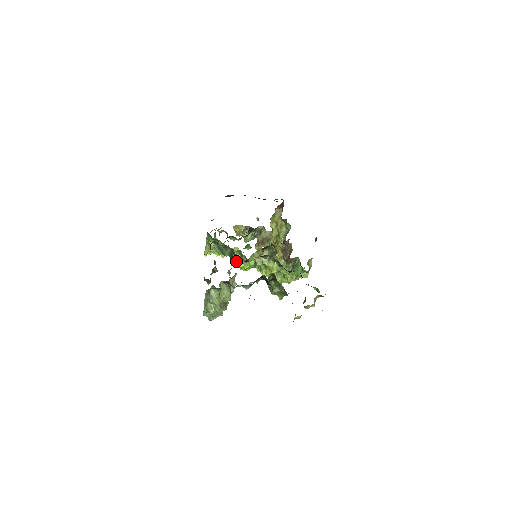
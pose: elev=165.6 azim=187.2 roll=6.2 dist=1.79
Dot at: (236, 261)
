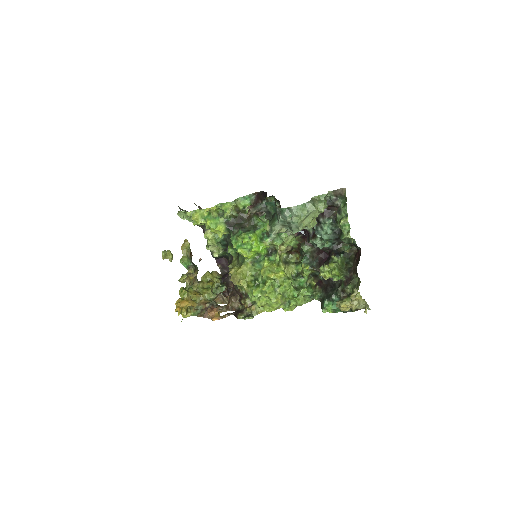
Dot at: (257, 235)
